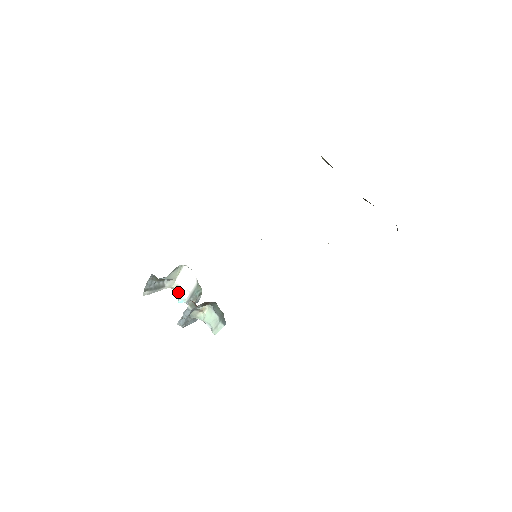
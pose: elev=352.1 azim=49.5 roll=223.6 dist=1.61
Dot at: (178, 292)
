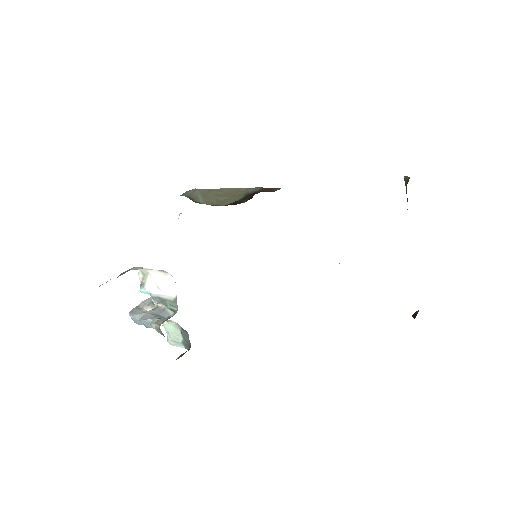
Dot at: (145, 279)
